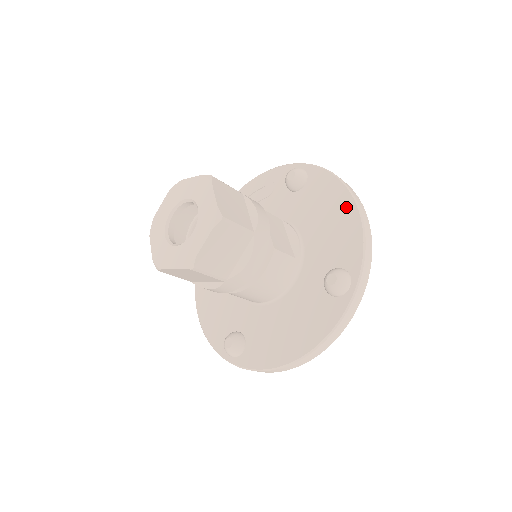
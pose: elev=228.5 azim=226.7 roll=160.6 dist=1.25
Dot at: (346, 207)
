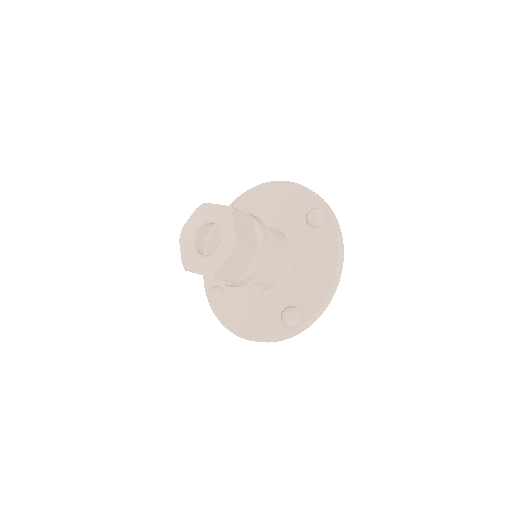
Dot at: (282, 188)
